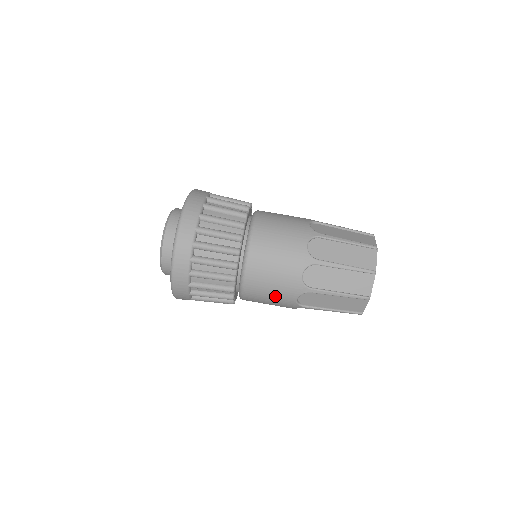
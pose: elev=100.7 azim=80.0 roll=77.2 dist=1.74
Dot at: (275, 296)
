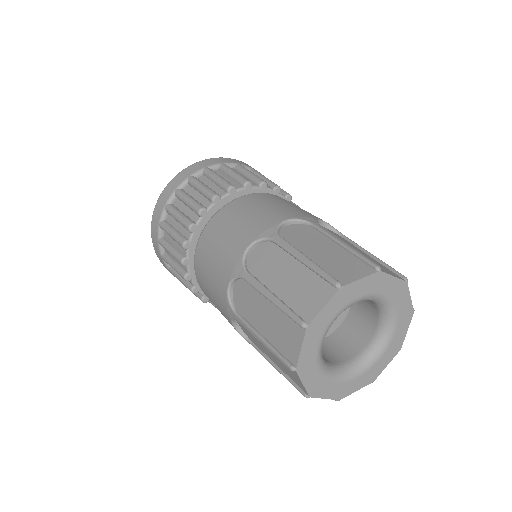
Dot at: (214, 273)
